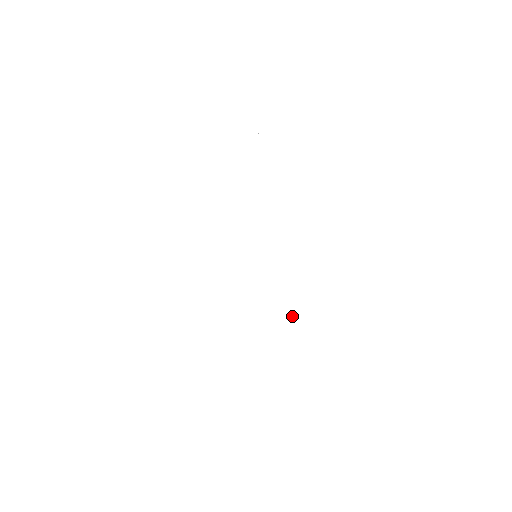
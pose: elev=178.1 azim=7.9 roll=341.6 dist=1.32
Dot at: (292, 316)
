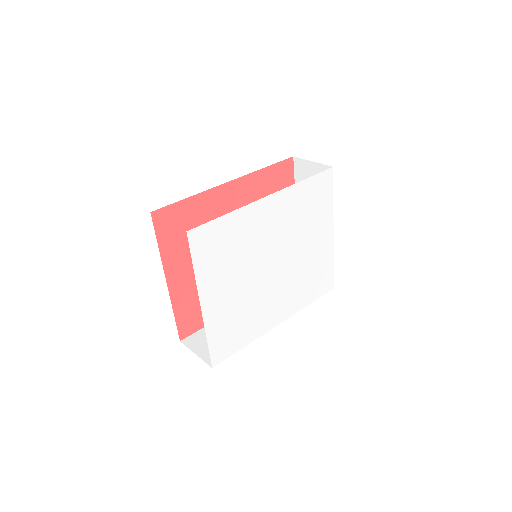
Dot at: (314, 257)
